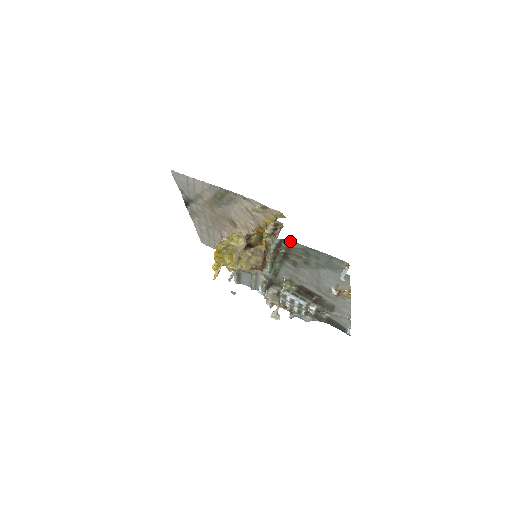
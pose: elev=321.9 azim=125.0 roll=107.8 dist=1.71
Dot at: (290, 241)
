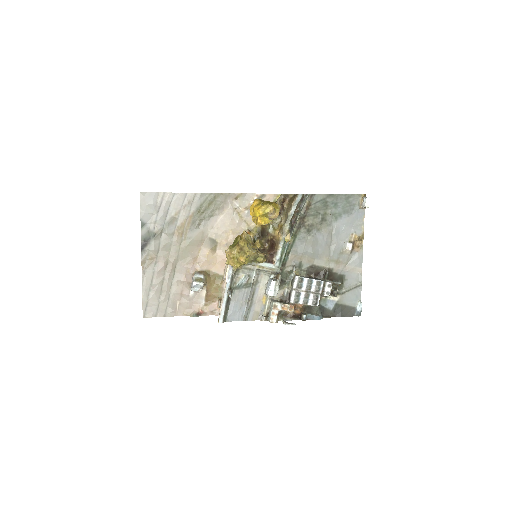
Dot at: (311, 195)
